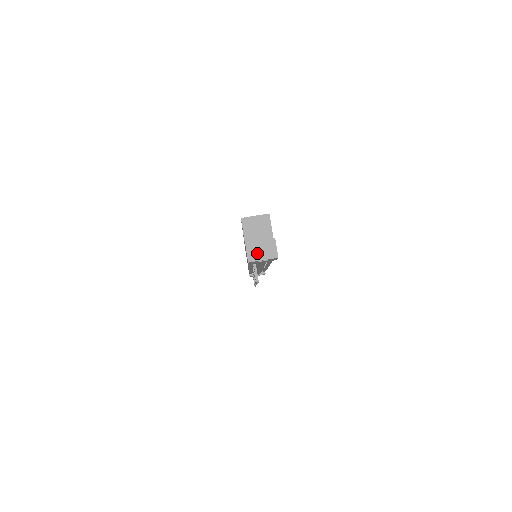
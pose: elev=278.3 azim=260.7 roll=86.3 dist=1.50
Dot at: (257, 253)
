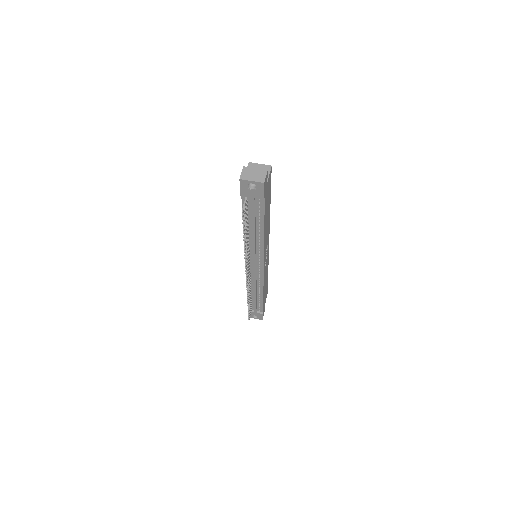
Dot at: (249, 175)
